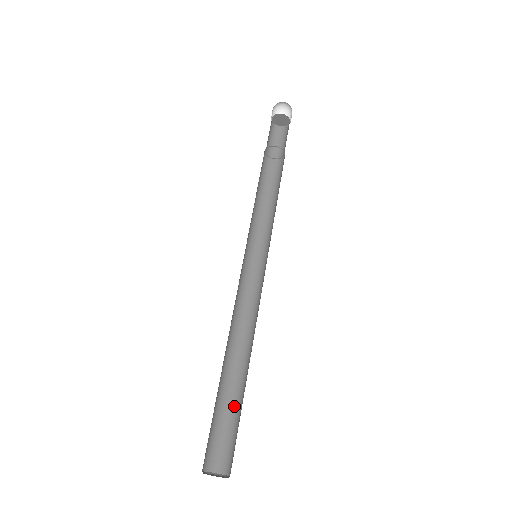
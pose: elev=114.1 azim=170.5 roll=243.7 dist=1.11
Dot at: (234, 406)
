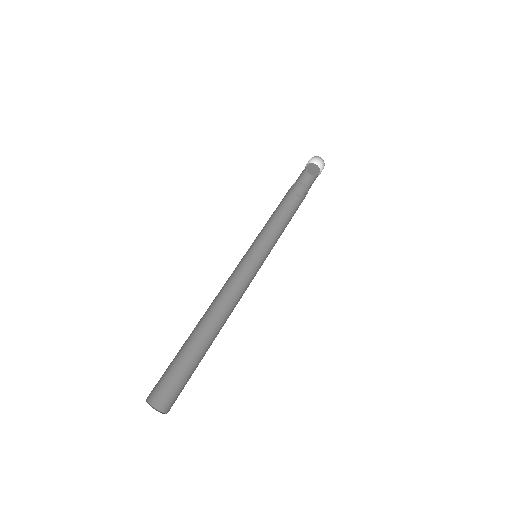
Dot at: (187, 359)
